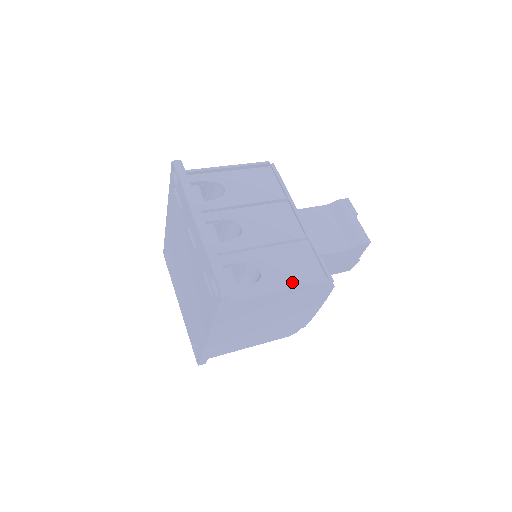
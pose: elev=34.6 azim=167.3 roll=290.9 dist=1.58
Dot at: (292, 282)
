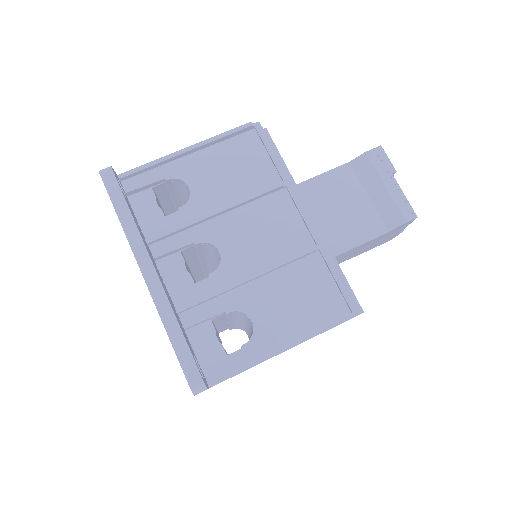
Dot at: (299, 329)
